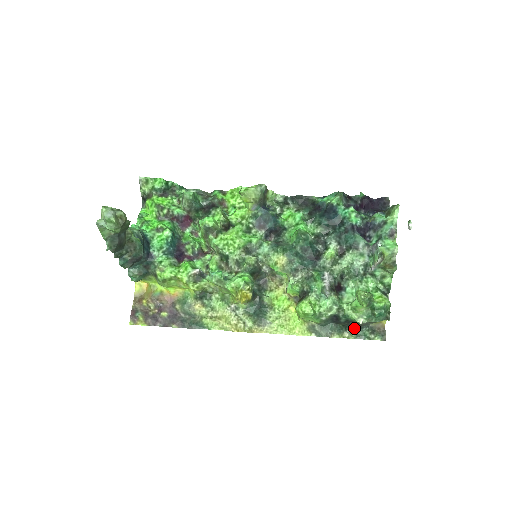
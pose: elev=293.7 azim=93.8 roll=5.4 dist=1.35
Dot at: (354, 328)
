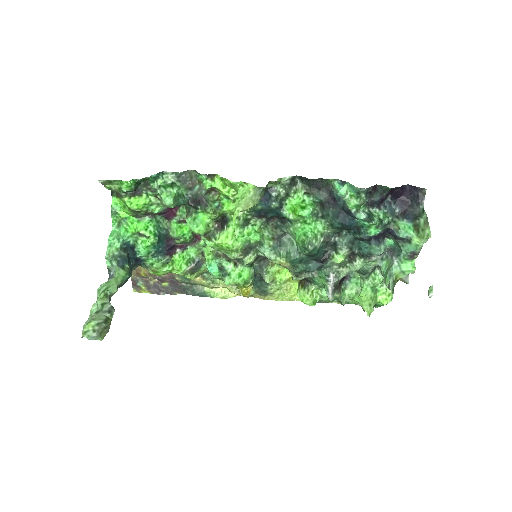
Dot at: occluded
